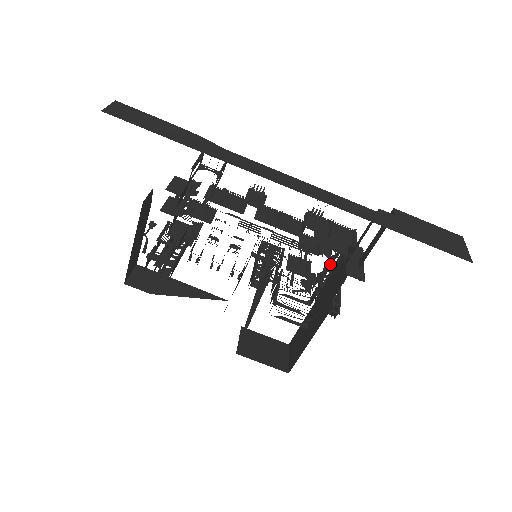
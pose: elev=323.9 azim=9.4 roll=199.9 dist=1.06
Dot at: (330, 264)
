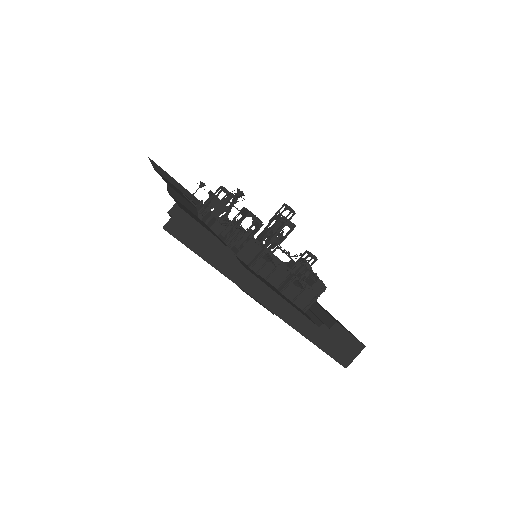
Dot at: occluded
